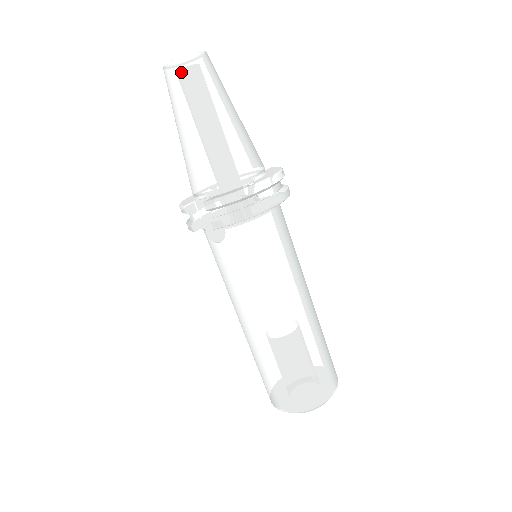
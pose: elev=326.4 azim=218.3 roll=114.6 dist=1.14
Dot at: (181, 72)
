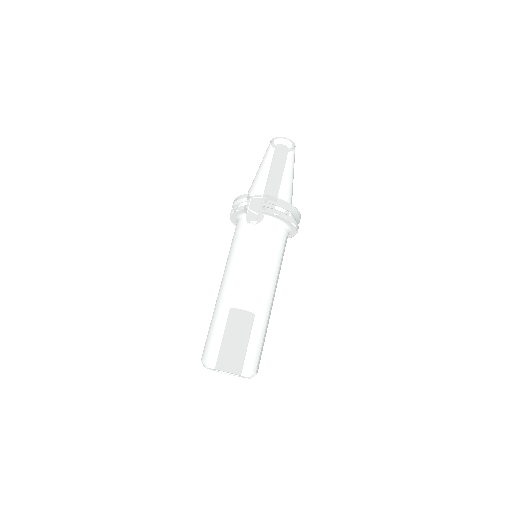
Dot at: (285, 143)
